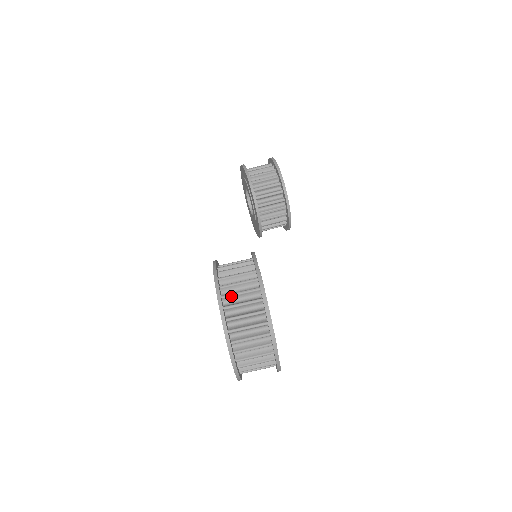
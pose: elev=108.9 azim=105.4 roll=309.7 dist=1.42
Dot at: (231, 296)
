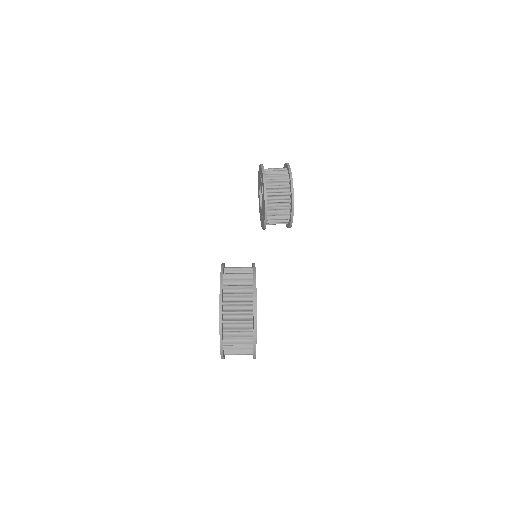
Dot at: (230, 304)
